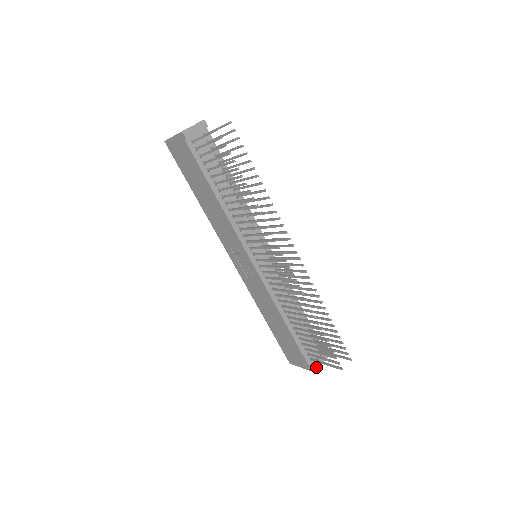
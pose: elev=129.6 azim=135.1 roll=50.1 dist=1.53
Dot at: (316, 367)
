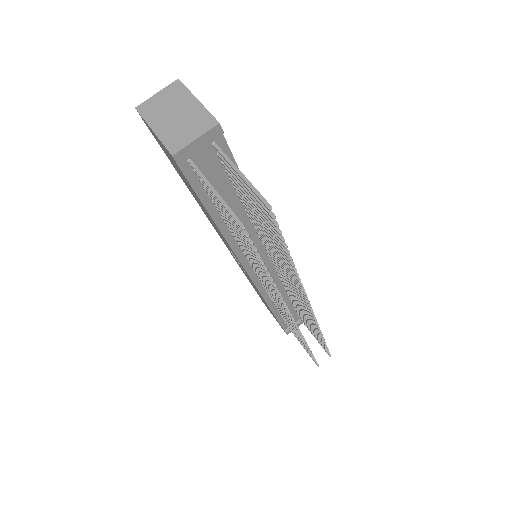
Dot at: occluded
